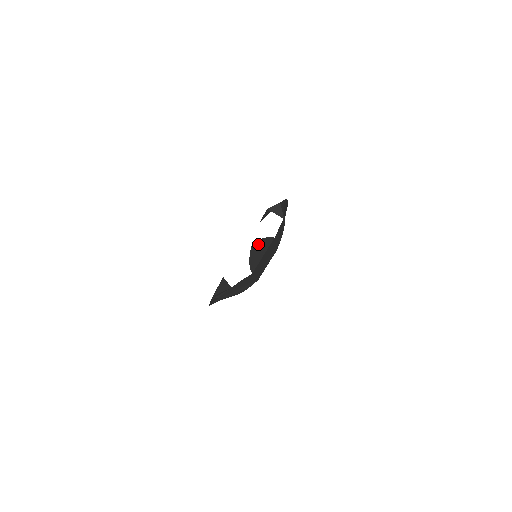
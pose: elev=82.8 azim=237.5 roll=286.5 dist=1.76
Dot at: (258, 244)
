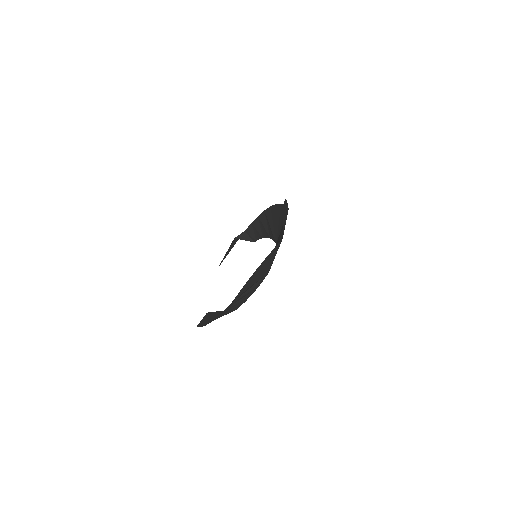
Dot at: (285, 205)
